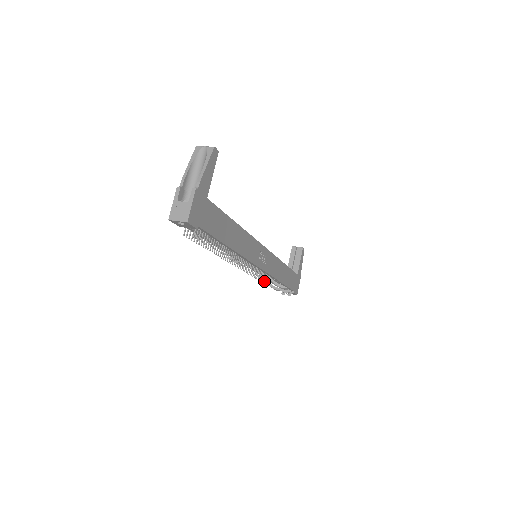
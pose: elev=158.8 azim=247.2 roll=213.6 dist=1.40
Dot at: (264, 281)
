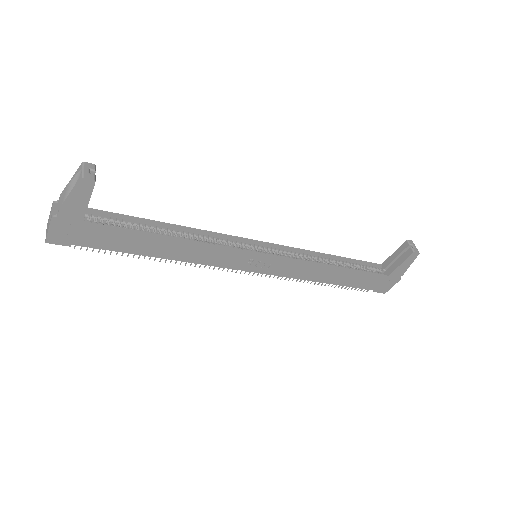
Dot at: occluded
